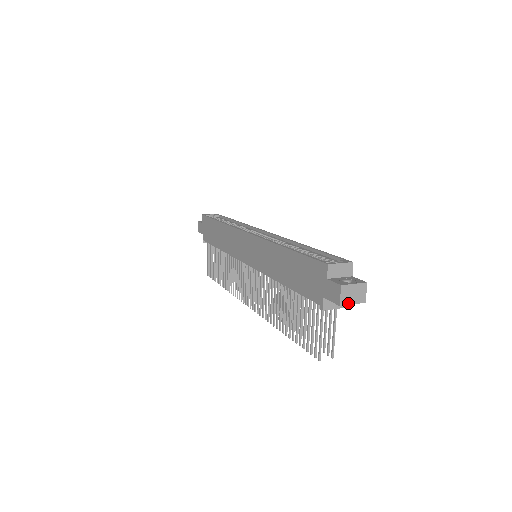
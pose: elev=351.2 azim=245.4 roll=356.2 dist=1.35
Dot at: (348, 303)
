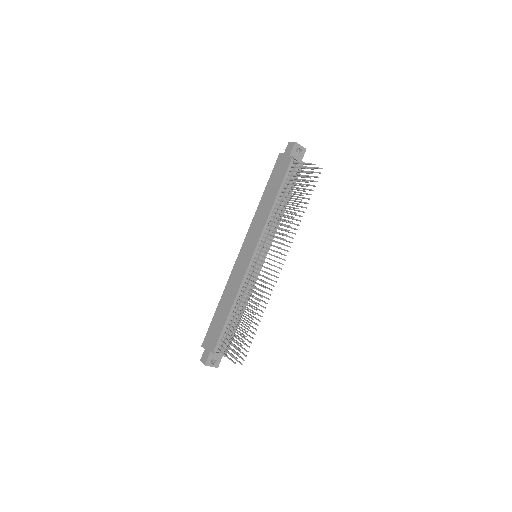
Dot at: (298, 144)
